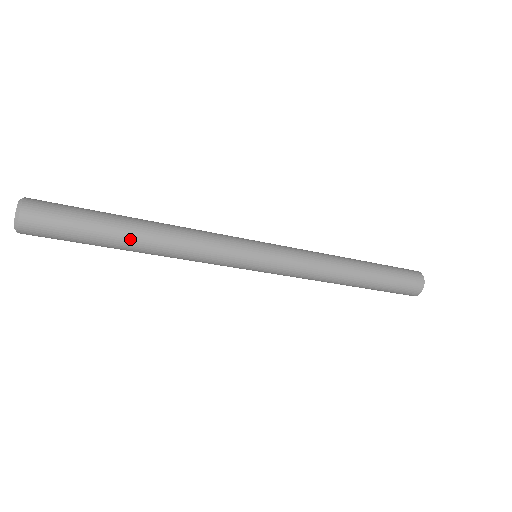
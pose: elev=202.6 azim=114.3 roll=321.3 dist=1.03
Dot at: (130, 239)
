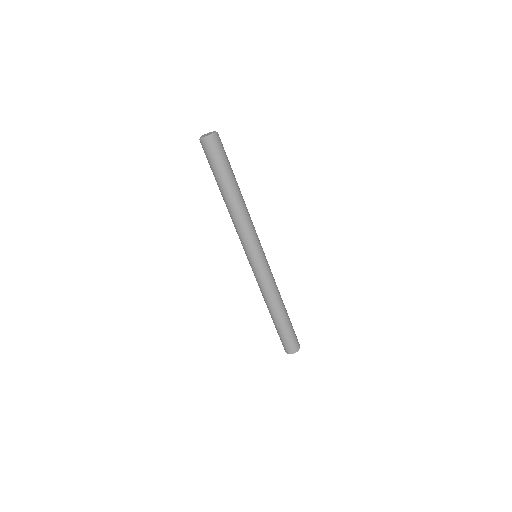
Dot at: (232, 191)
